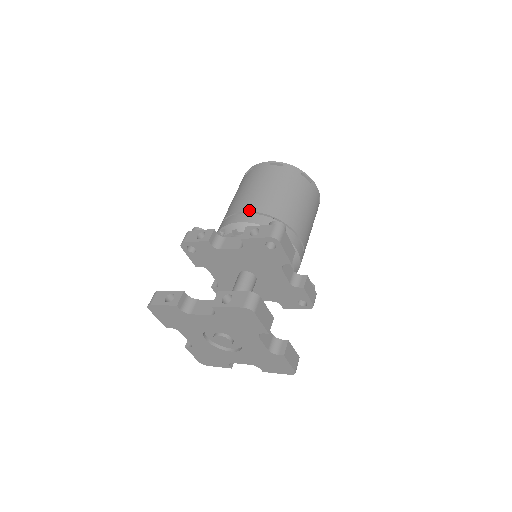
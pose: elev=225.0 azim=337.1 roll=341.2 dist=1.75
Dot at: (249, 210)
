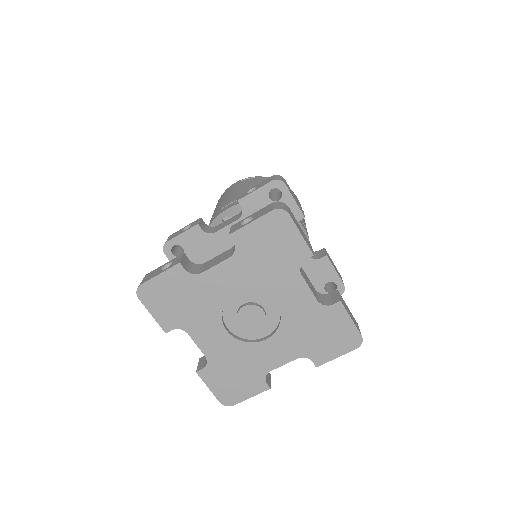
Dot at: (235, 200)
